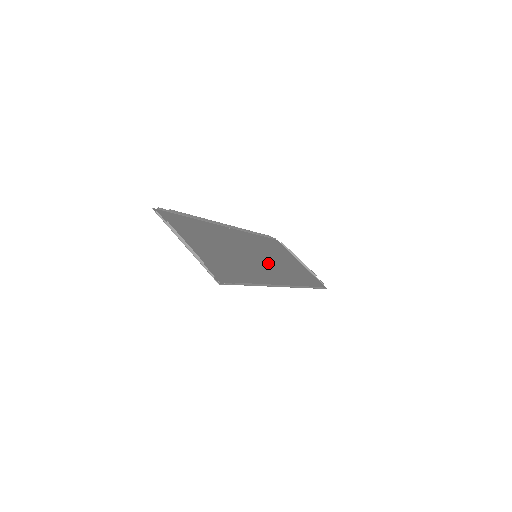
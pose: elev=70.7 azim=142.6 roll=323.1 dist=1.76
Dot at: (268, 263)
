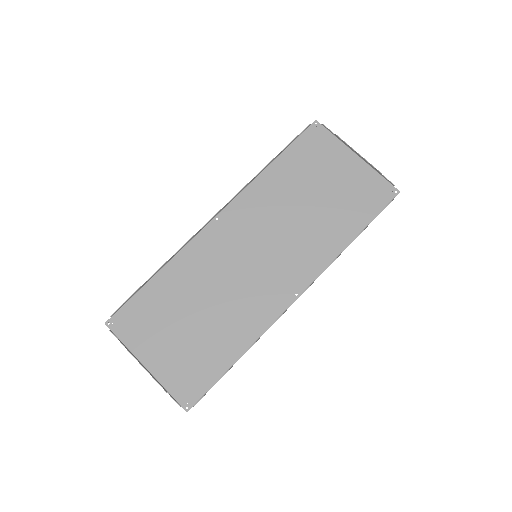
Dot at: (276, 253)
